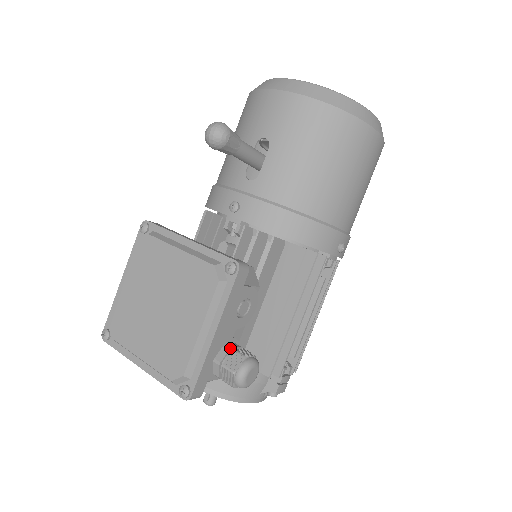
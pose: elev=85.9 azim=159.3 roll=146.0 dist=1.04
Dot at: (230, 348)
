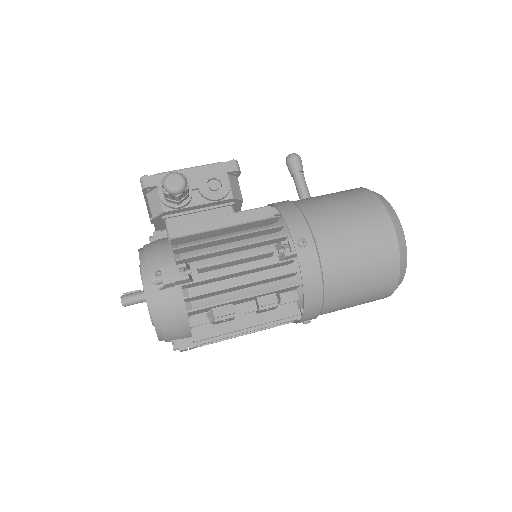
Dot at: occluded
